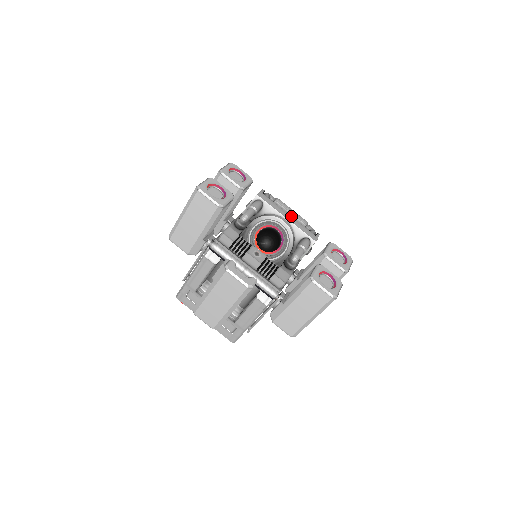
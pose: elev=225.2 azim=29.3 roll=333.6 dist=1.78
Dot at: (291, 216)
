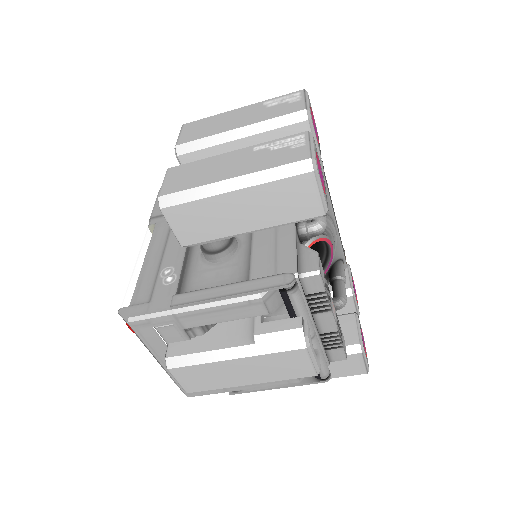
Dot at: occluded
